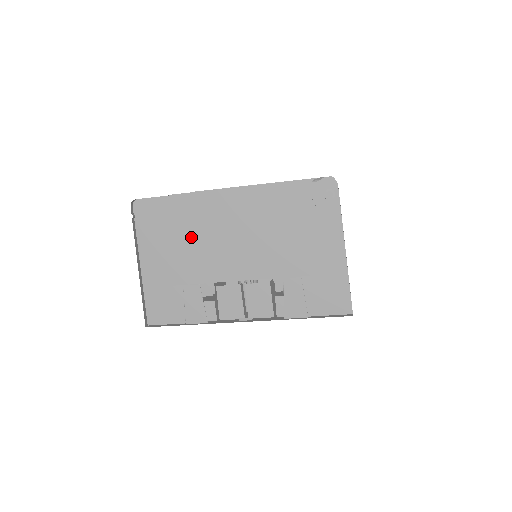
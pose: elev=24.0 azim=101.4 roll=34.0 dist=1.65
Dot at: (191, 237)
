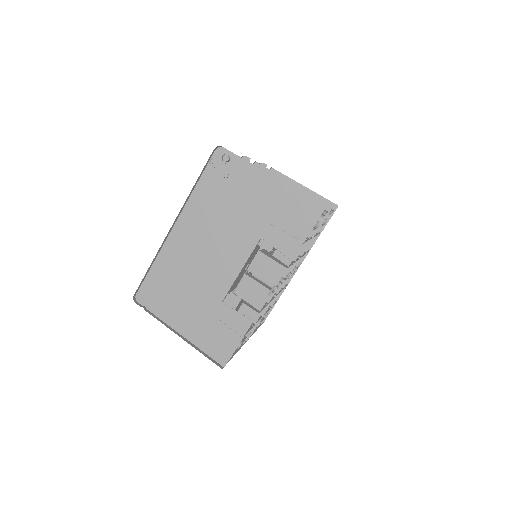
Dot at: (186, 280)
